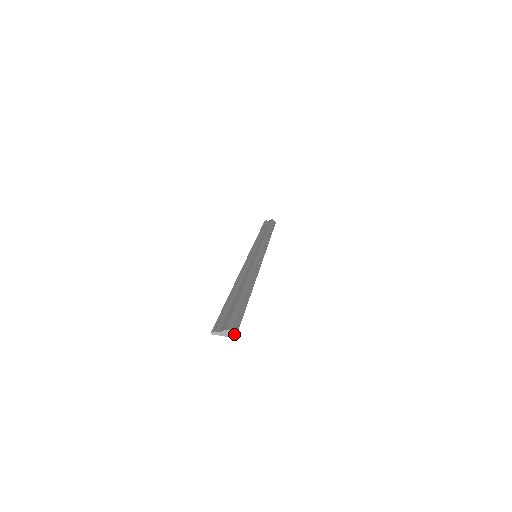
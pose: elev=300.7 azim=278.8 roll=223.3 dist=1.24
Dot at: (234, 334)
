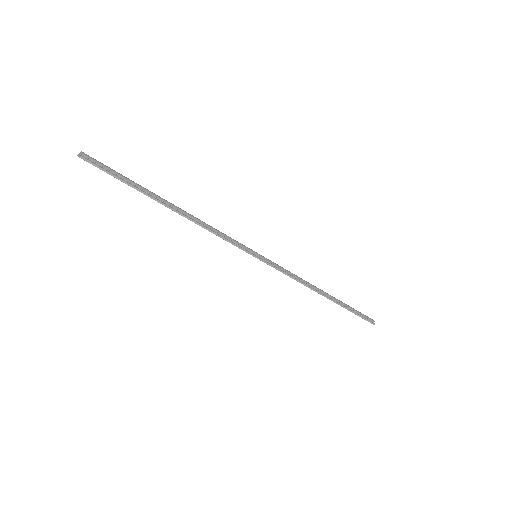
Dot at: (81, 155)
